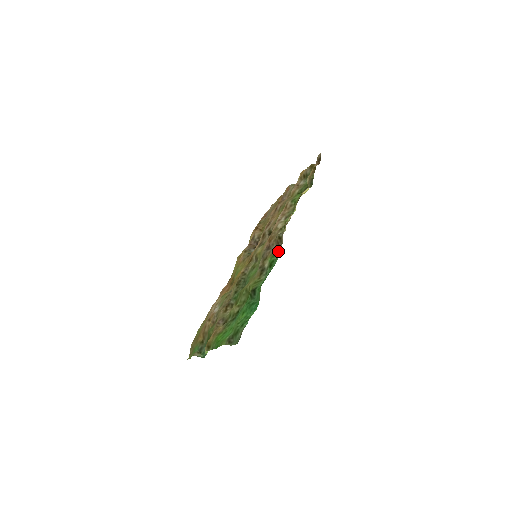
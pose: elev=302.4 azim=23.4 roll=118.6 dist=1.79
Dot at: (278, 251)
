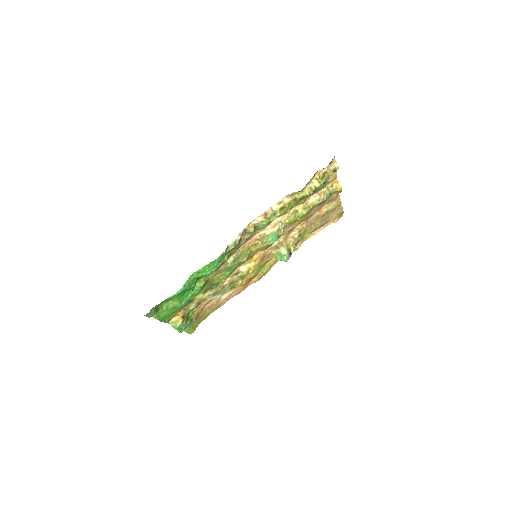
Dot at: (227, 248)
